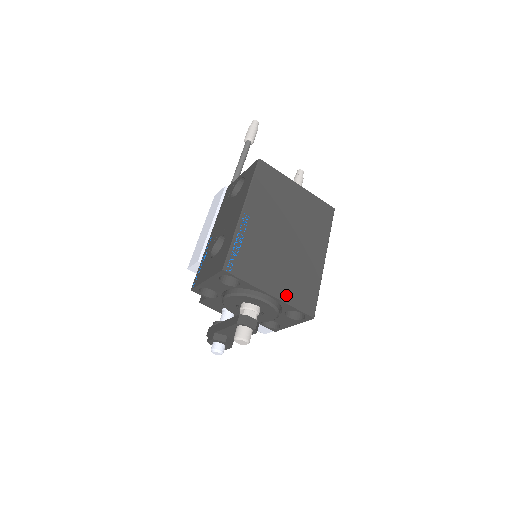
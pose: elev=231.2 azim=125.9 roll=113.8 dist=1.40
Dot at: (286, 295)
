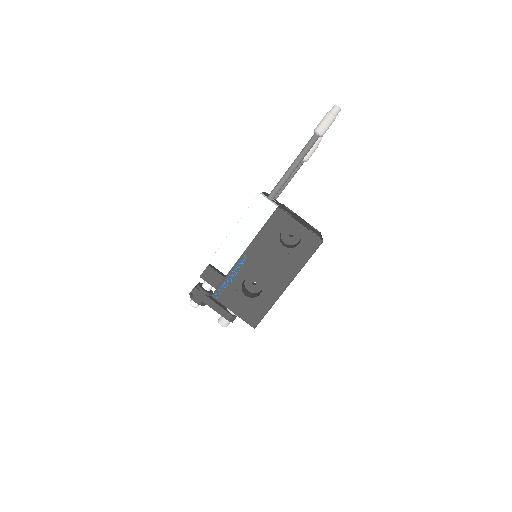
Dot at: occluded
